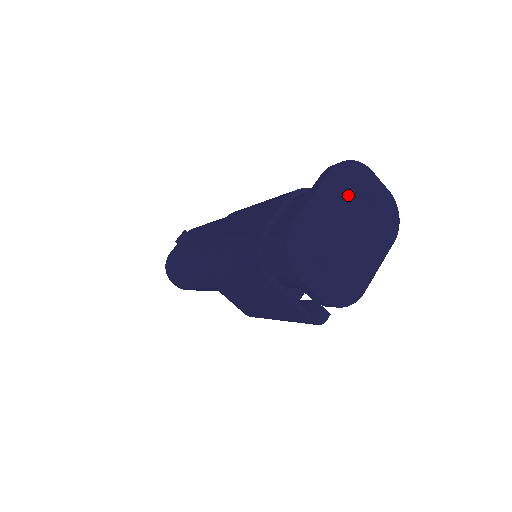
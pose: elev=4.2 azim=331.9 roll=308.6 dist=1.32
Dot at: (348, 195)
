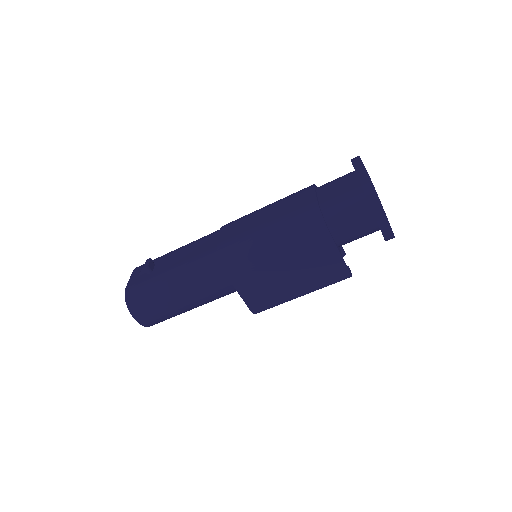
Dot at: occluded
